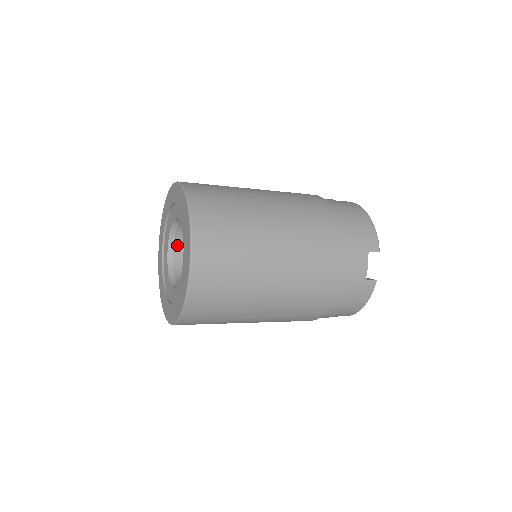
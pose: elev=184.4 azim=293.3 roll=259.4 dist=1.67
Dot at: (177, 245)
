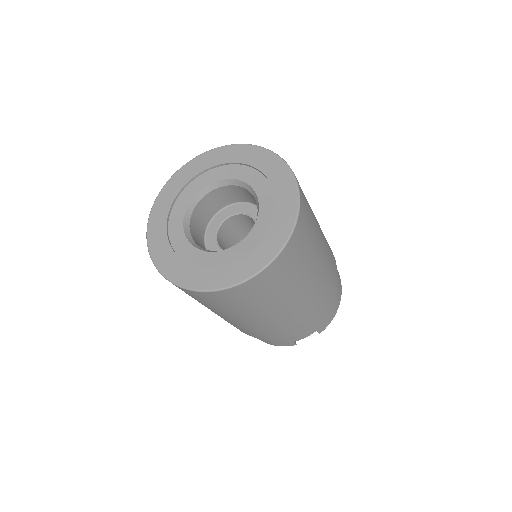
Dot at: (219, 190)
